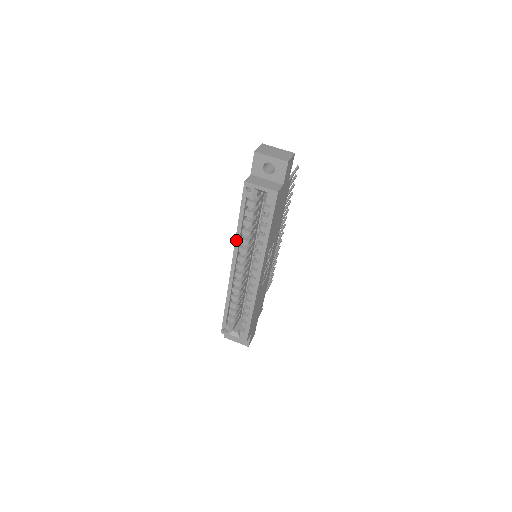
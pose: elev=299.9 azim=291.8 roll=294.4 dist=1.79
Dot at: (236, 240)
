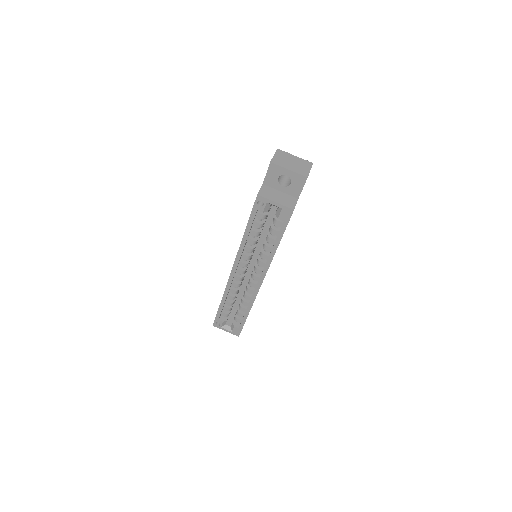
Dot at: (240, 248)
